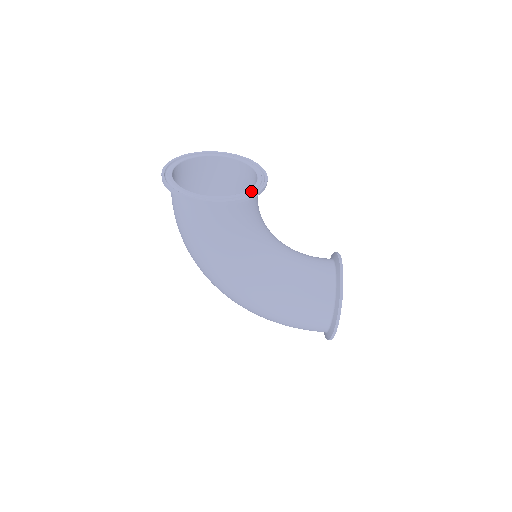
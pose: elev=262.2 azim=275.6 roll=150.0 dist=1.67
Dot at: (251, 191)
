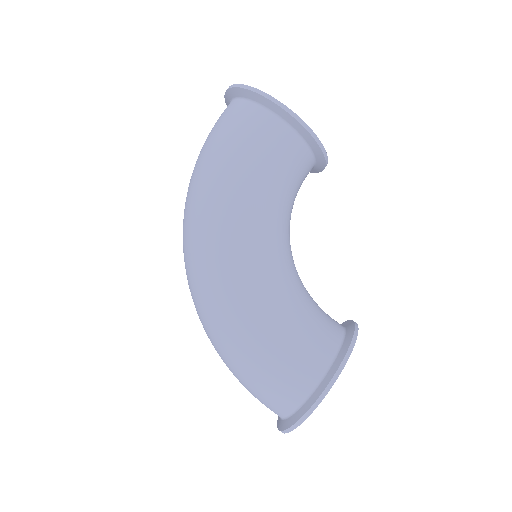
Dot at: occluded
